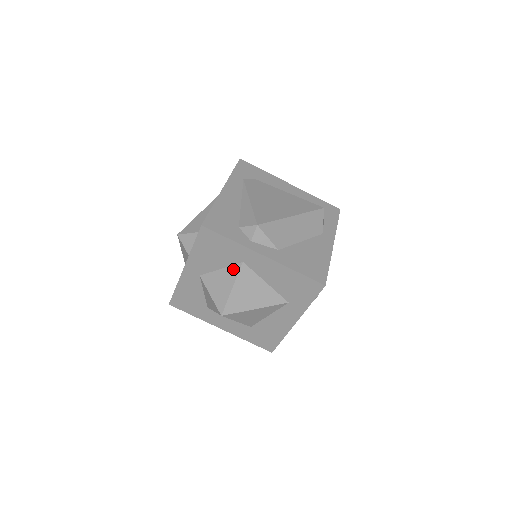
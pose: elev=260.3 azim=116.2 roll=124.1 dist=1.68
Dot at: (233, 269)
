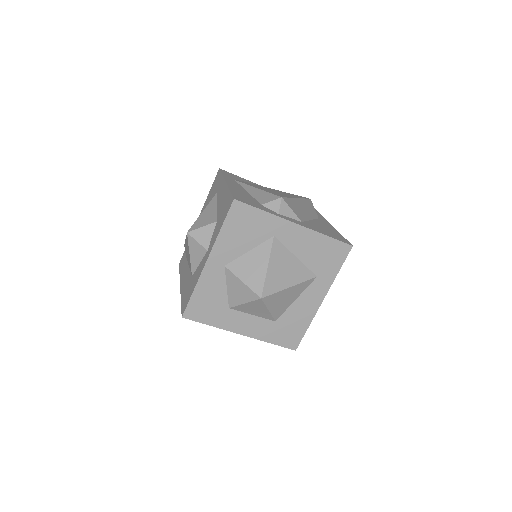
Dot at: (264, 246)
